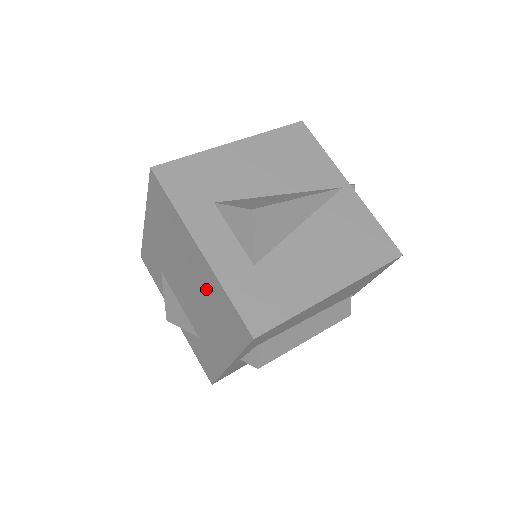
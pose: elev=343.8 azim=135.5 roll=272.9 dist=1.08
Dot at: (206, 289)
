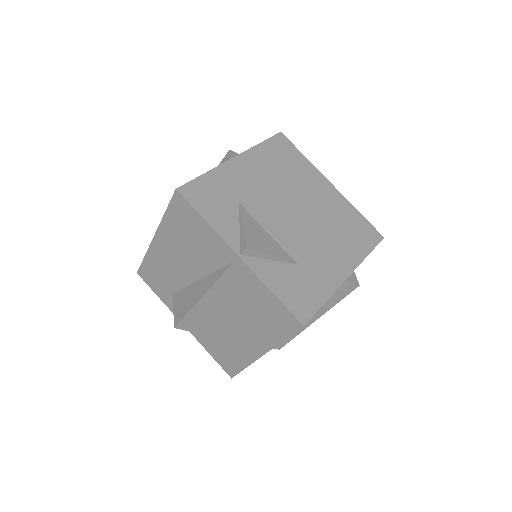
Dot at: occluded
